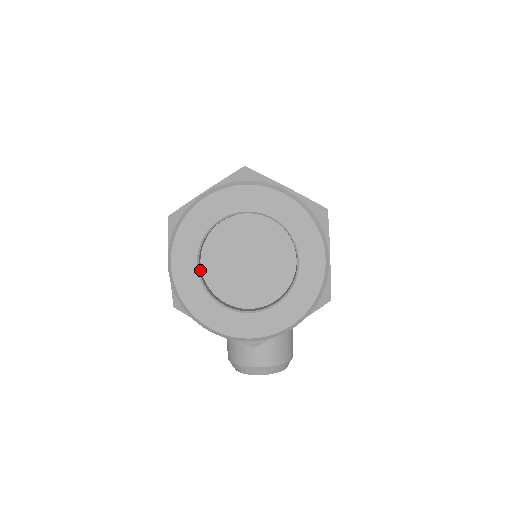
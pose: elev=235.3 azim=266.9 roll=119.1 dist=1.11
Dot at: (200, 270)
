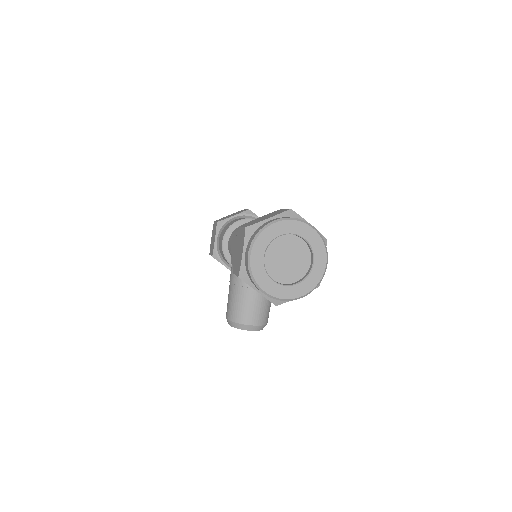
Dot at: (263, 259)
